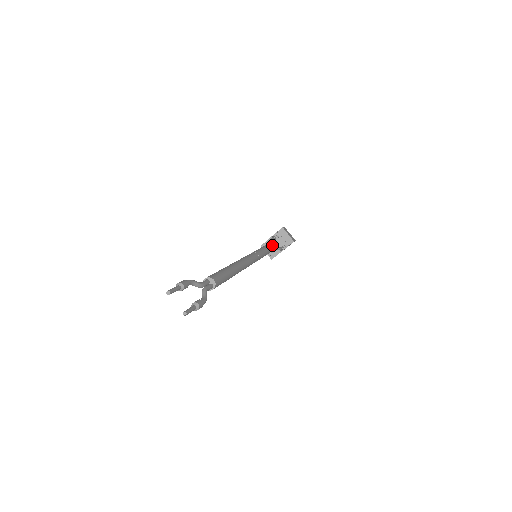
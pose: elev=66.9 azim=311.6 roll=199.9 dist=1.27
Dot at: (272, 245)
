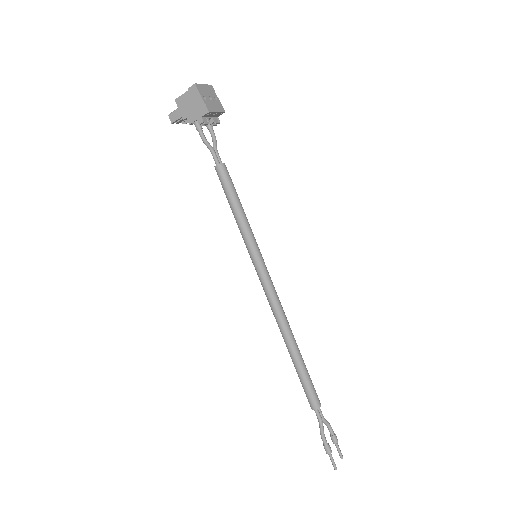
Dot at: (230, 181)
